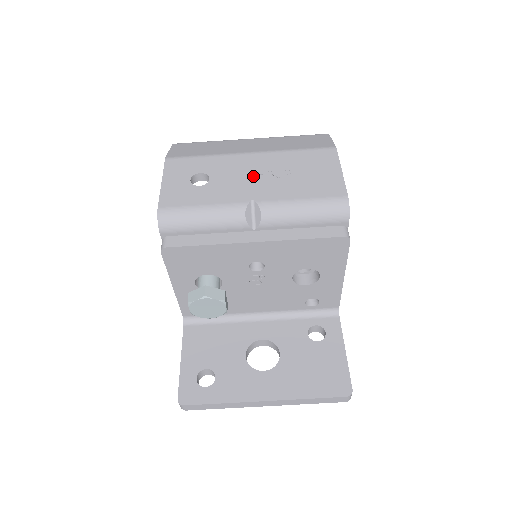
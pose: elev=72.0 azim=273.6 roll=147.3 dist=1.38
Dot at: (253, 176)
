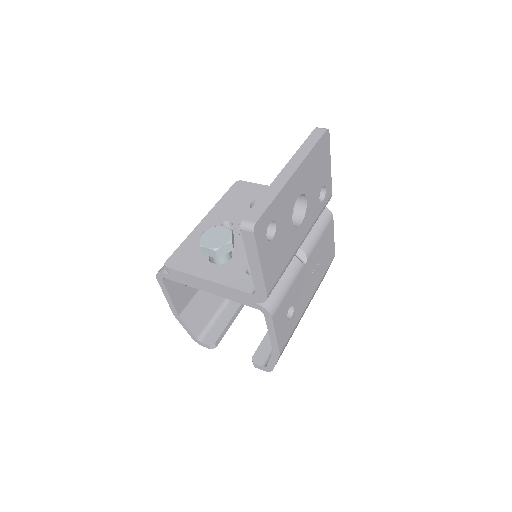
Dot at: occluded
